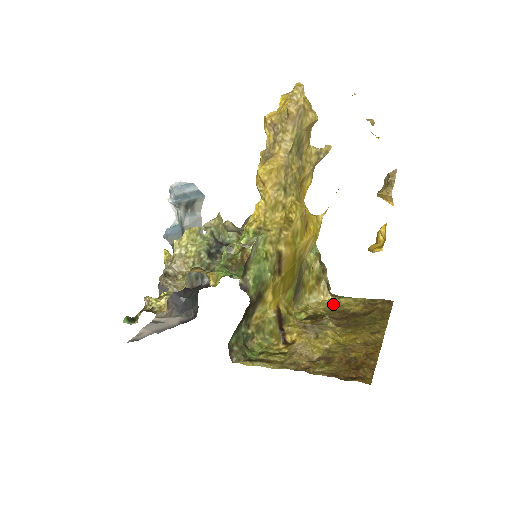
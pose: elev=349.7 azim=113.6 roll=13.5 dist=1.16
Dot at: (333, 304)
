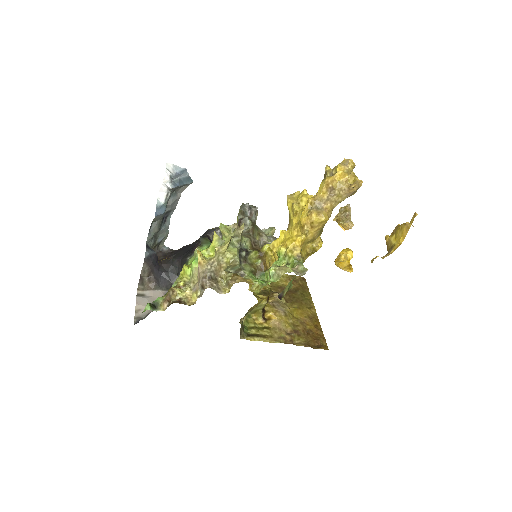
Dot at: occluded
